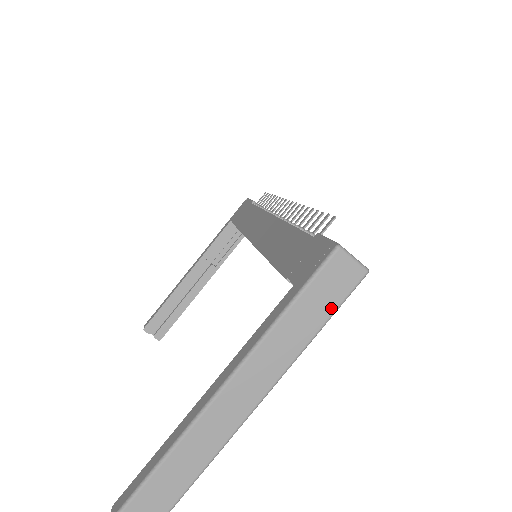
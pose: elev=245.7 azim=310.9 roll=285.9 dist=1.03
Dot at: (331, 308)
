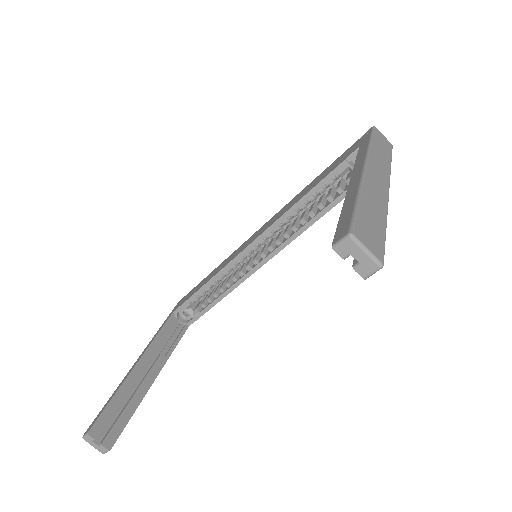
Dot at: (389, 152)
